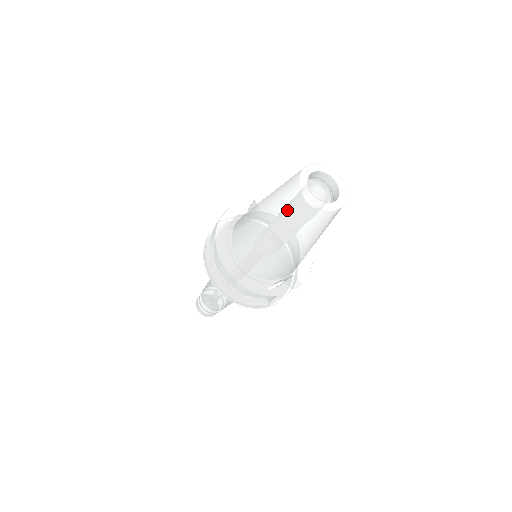
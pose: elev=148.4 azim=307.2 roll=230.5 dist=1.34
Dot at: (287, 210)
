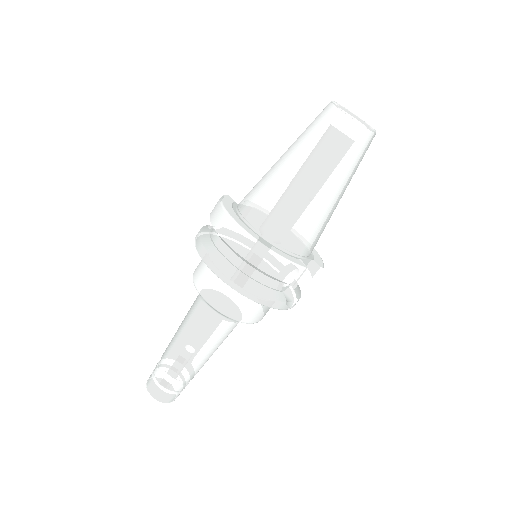
Dot at: (324, 135)
